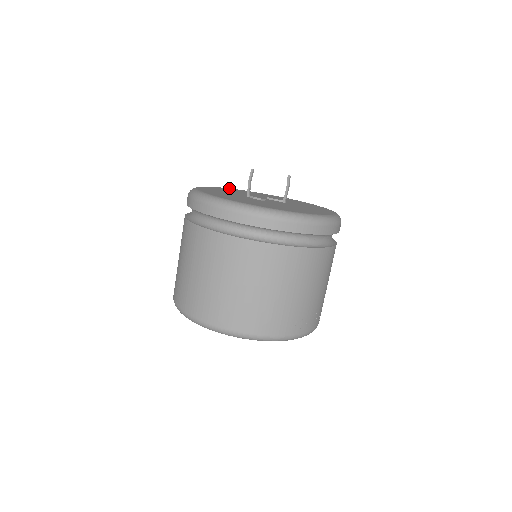
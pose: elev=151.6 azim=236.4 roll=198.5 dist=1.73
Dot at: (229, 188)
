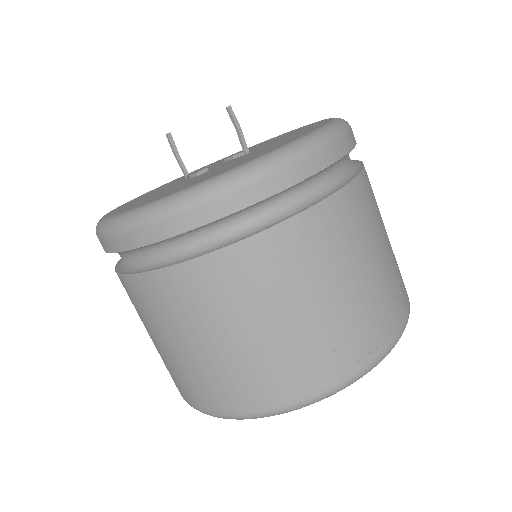
Dot at: (197, 169)
